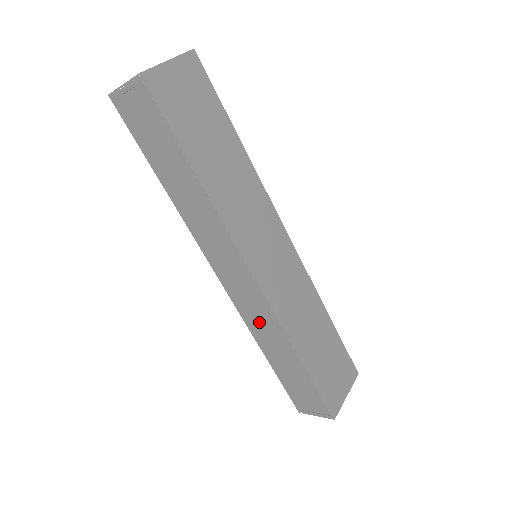
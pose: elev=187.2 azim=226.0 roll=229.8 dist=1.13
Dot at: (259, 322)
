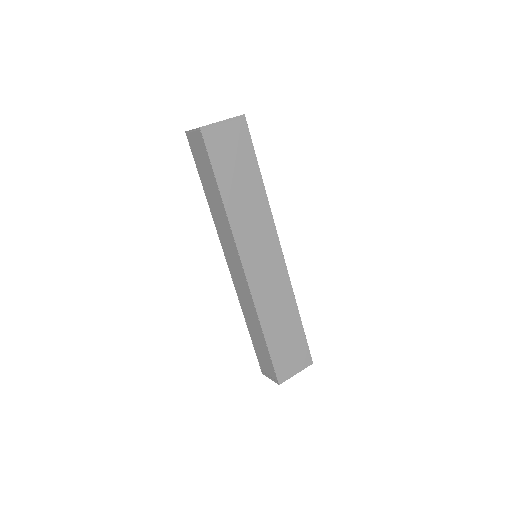
Dot at: (245, 300)
